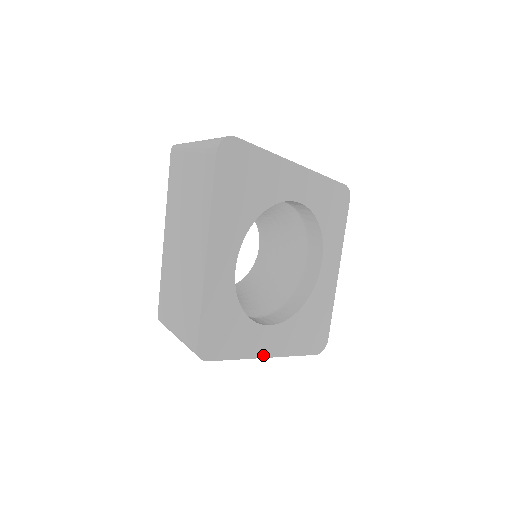
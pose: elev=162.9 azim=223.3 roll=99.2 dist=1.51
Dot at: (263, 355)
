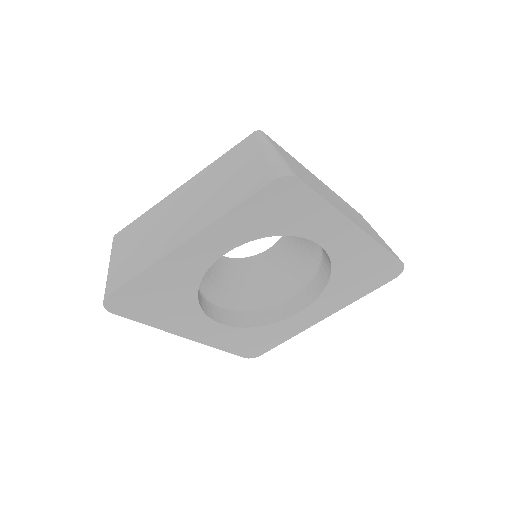
Dot at: (316, 322)
